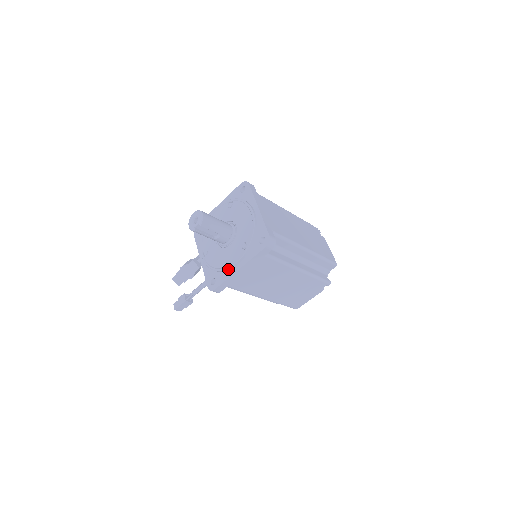
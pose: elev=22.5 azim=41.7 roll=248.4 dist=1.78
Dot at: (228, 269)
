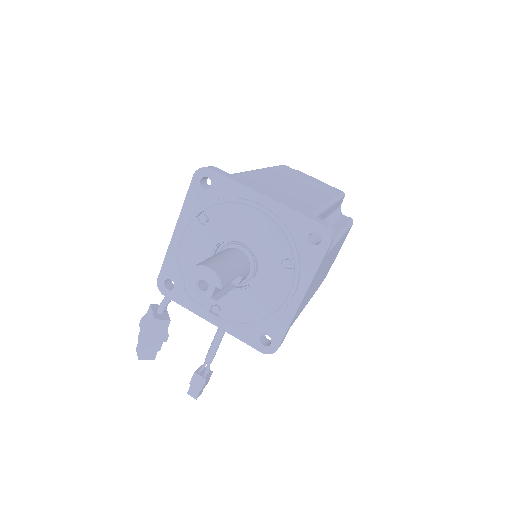
Dot at: (282, 310)
